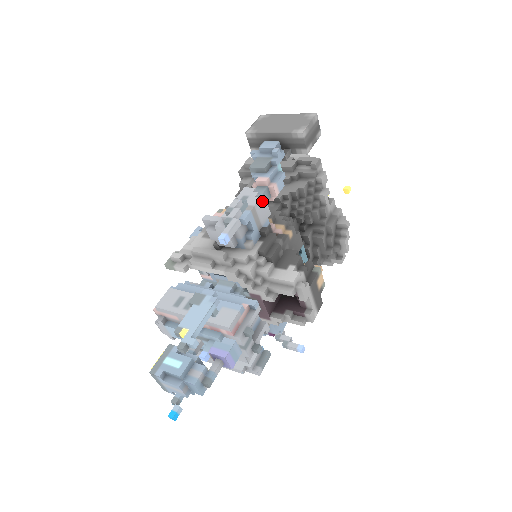
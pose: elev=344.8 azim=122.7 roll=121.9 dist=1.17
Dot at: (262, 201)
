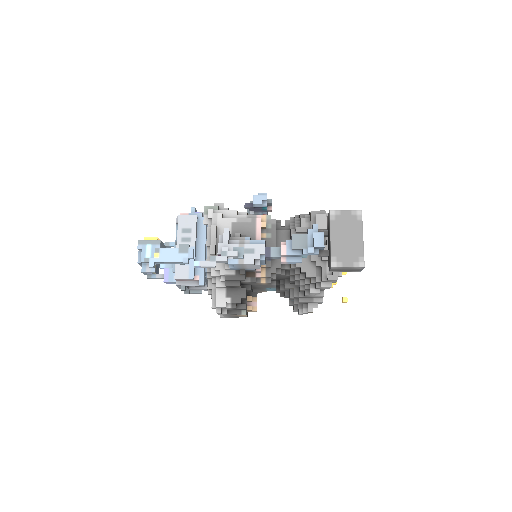
Dot at: (256, 264)
